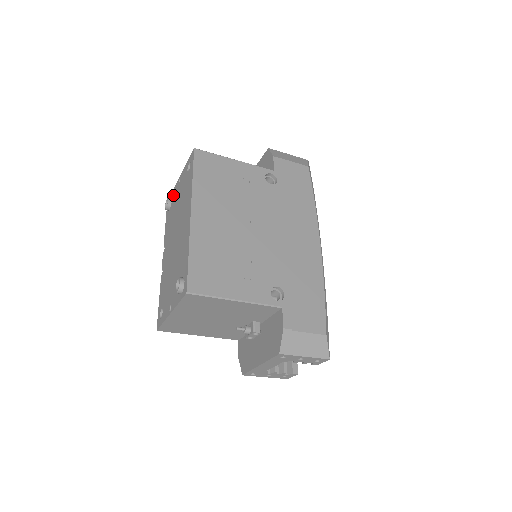
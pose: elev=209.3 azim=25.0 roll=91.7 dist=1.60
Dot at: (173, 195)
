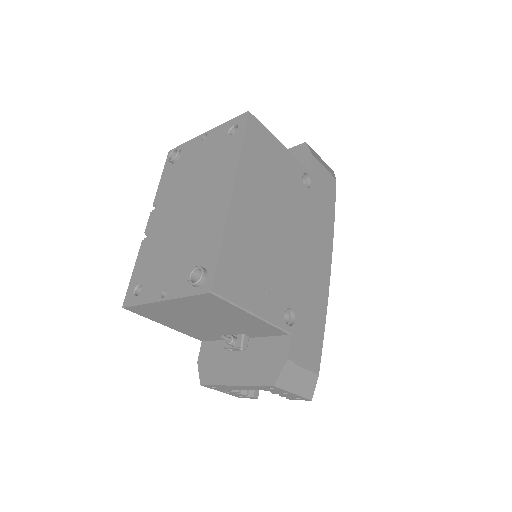
Dot at: (186, 148)
